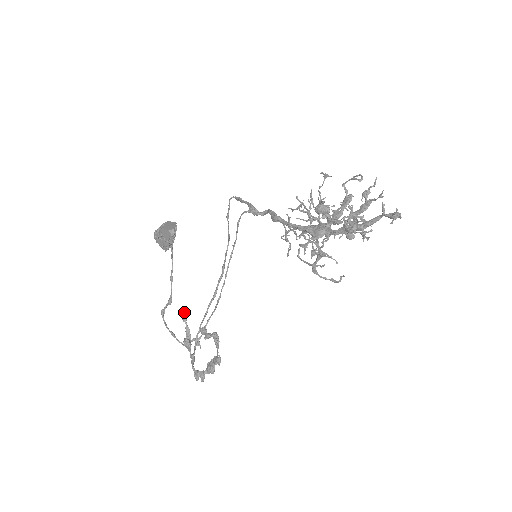
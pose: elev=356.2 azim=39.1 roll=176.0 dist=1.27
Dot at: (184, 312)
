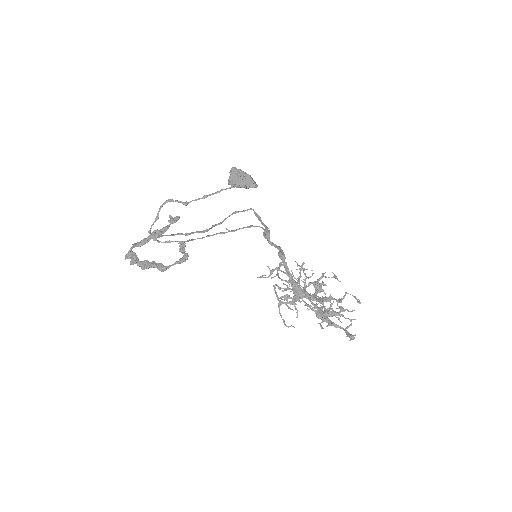
Dot at: occluded
